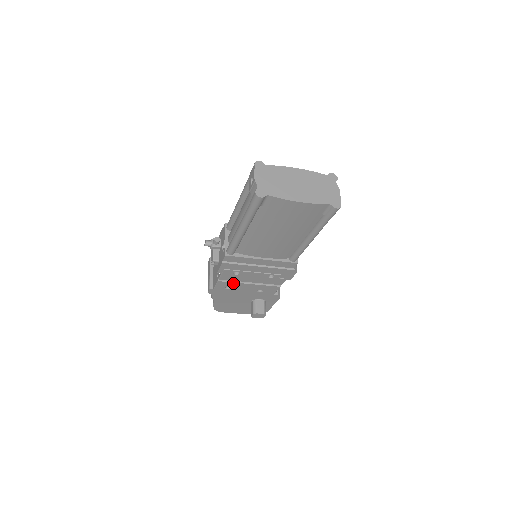
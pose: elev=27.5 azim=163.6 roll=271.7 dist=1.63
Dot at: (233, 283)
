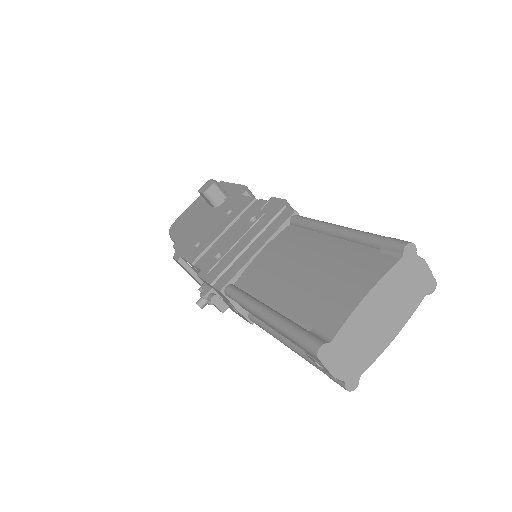
Dot at: occluded
